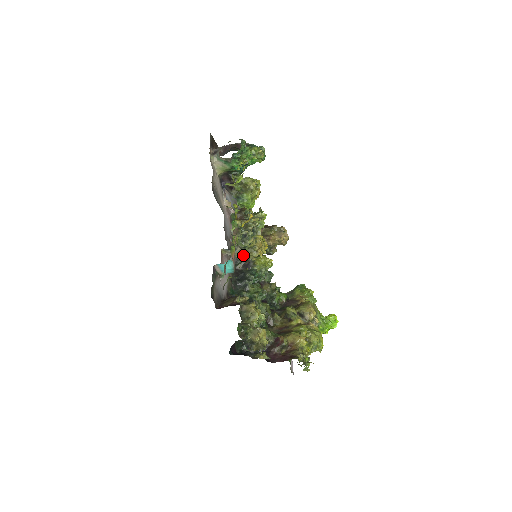
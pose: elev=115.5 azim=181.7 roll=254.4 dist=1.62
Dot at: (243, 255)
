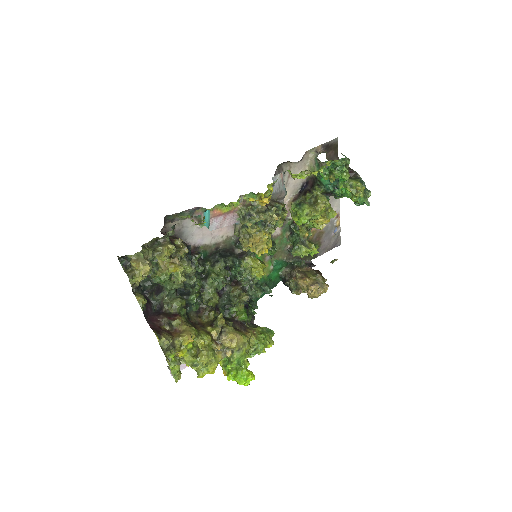
Dot at: (239, 235)
